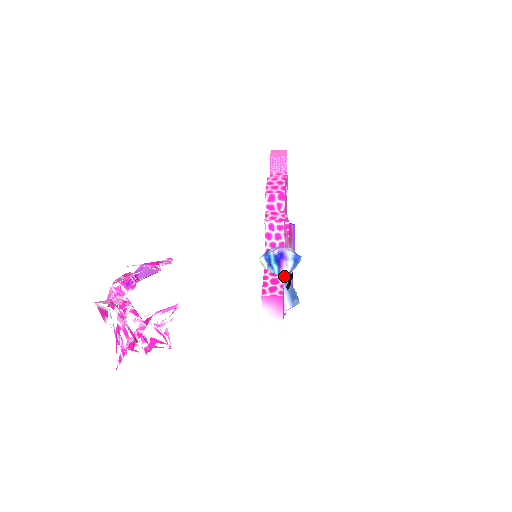
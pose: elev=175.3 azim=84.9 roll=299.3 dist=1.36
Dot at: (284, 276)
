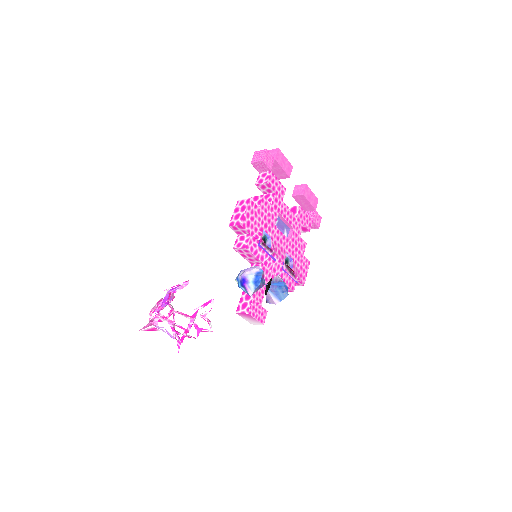
Dot at: (251, 294)
